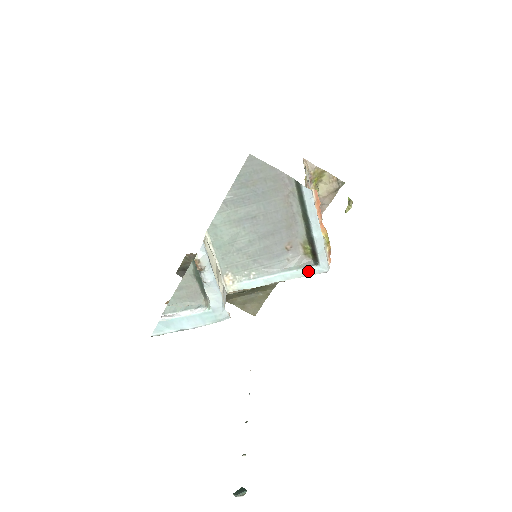
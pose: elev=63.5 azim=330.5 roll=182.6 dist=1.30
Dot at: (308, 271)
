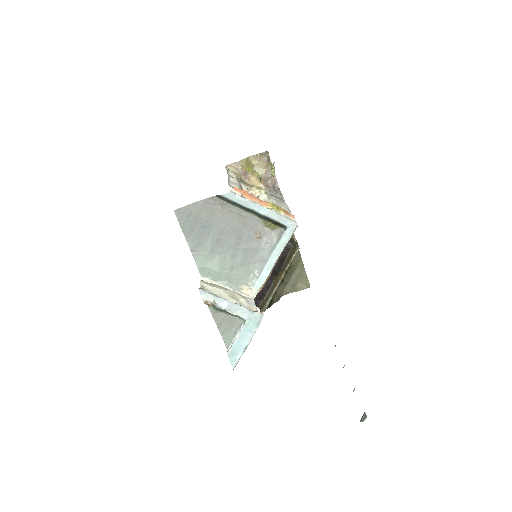
Dot at: (285, 237)
